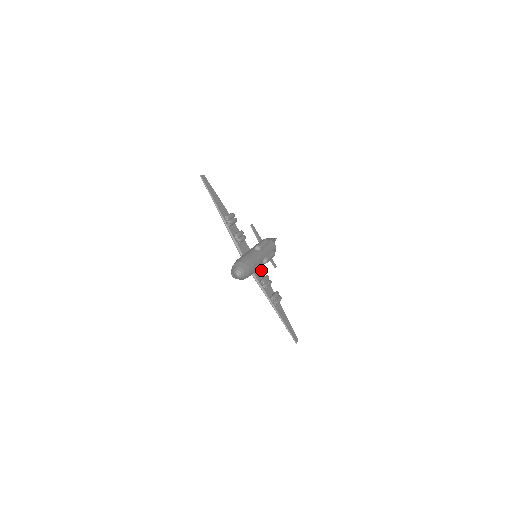
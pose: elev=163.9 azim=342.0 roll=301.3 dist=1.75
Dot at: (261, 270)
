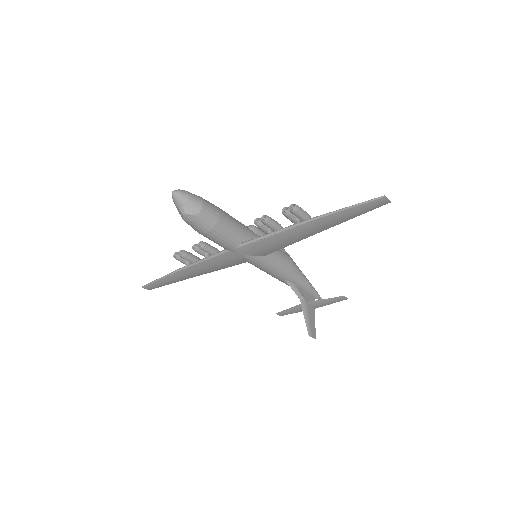
Dot at: (273, 251)
